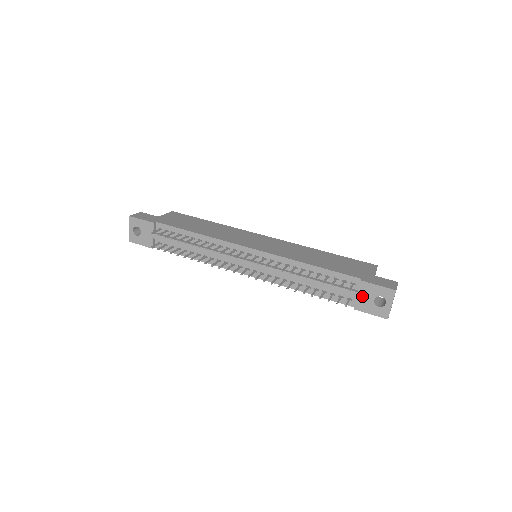
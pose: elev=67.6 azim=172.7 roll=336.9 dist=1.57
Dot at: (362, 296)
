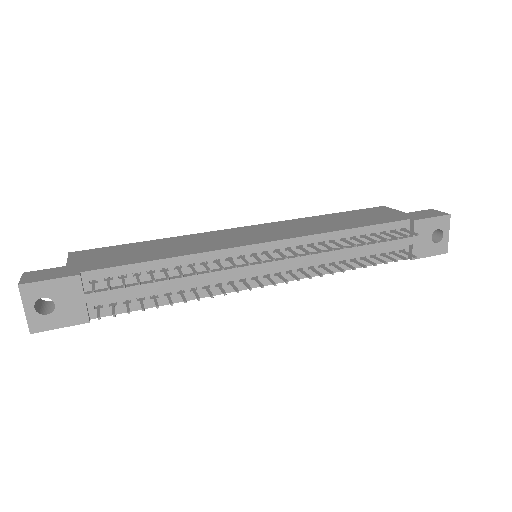
Dot at: (418, 239)
